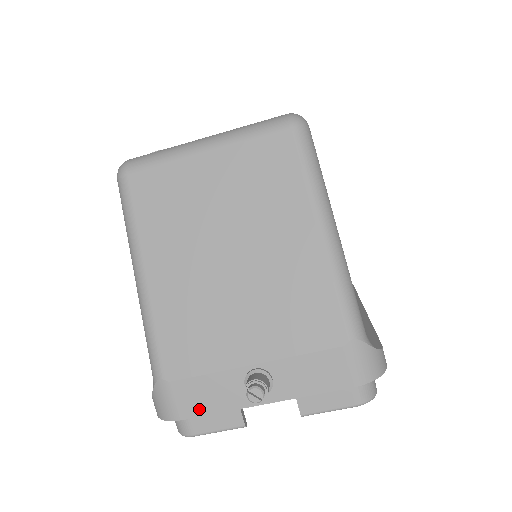
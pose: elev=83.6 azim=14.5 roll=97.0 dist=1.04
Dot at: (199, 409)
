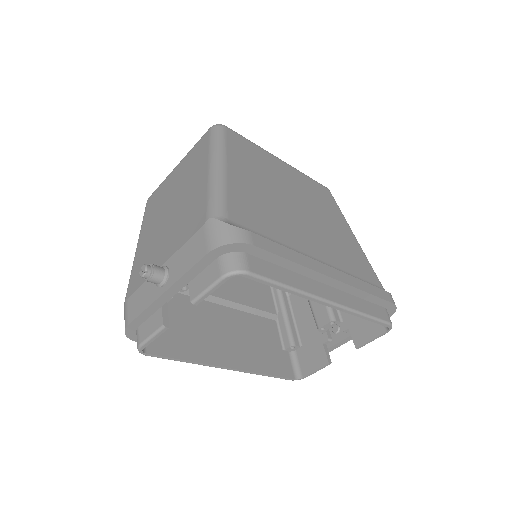
Dot at: (136, 312)
